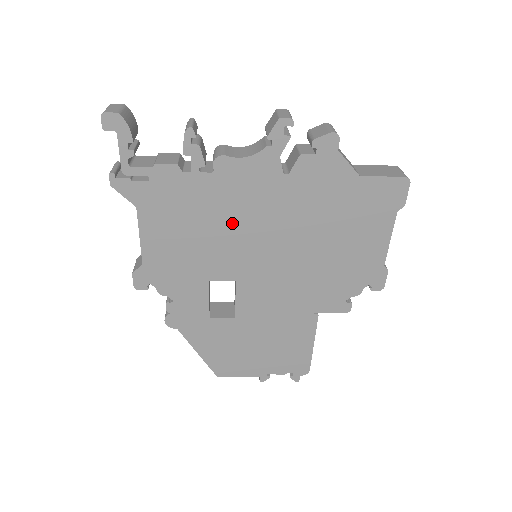
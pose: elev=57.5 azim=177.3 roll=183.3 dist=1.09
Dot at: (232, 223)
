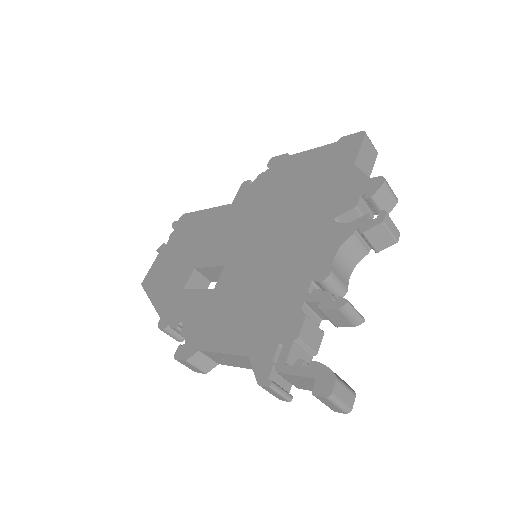
Dot at: occluded
